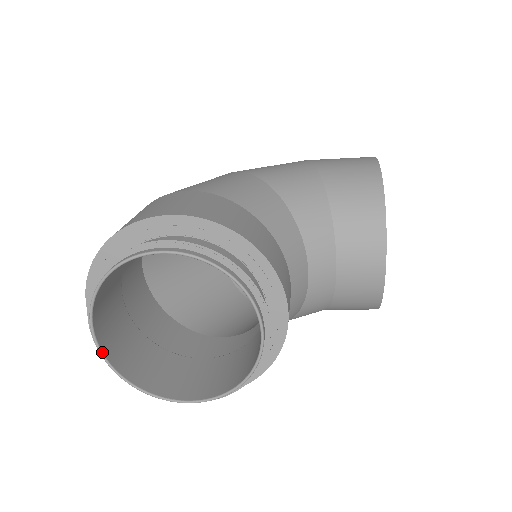
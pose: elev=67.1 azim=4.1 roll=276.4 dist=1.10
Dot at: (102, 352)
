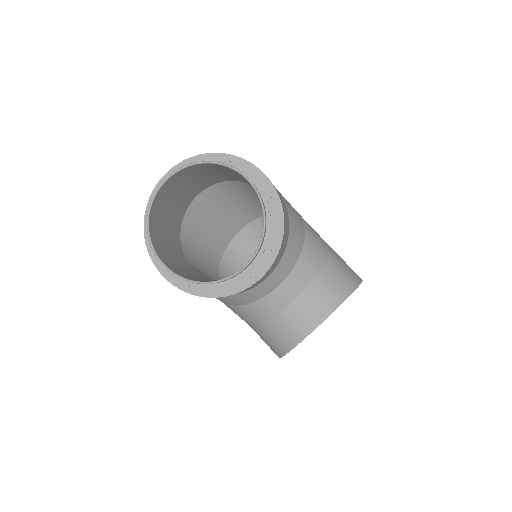
Dot at: (157, 194)
